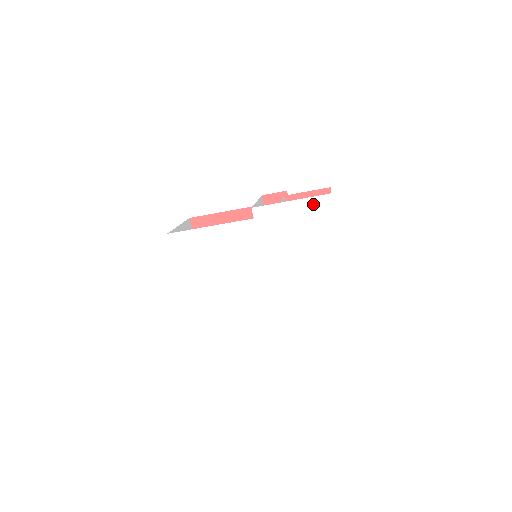
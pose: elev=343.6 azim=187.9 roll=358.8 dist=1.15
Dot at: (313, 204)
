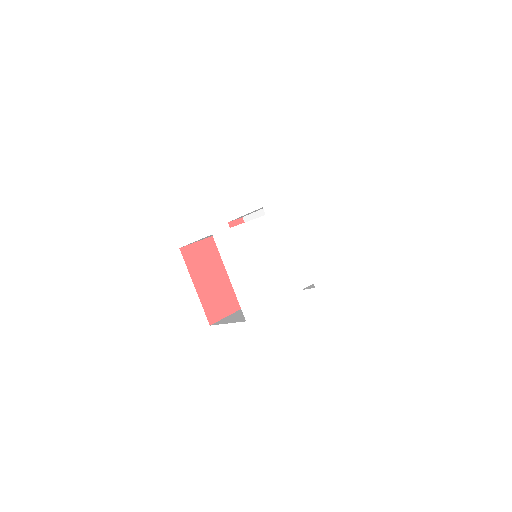
Dot at: (294, 202)
